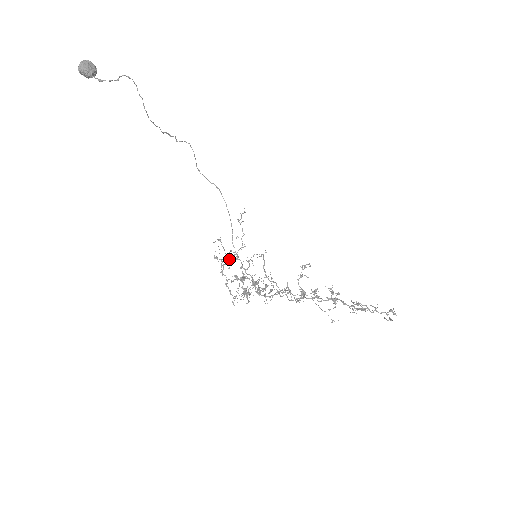
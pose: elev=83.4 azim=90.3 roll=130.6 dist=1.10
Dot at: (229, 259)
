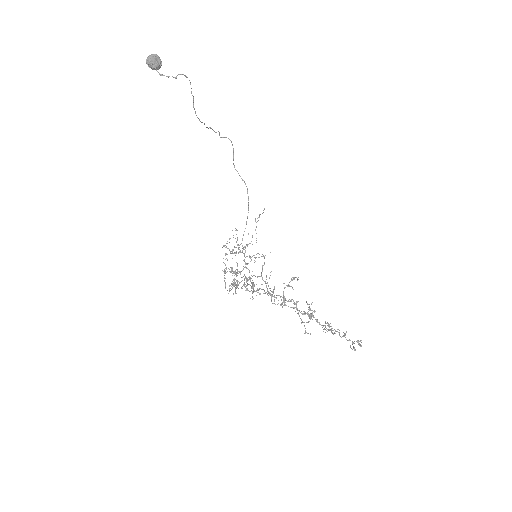
Dot at: occluded
